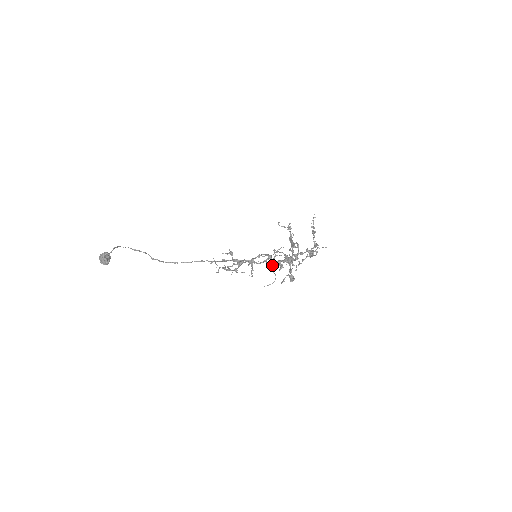
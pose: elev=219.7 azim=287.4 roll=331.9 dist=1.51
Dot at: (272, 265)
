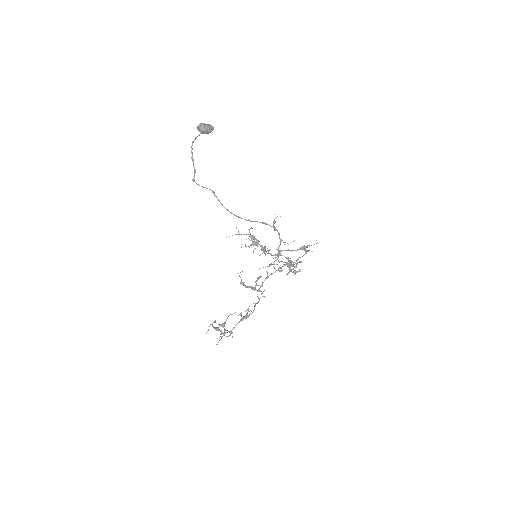
Dot at: (293, 250)
